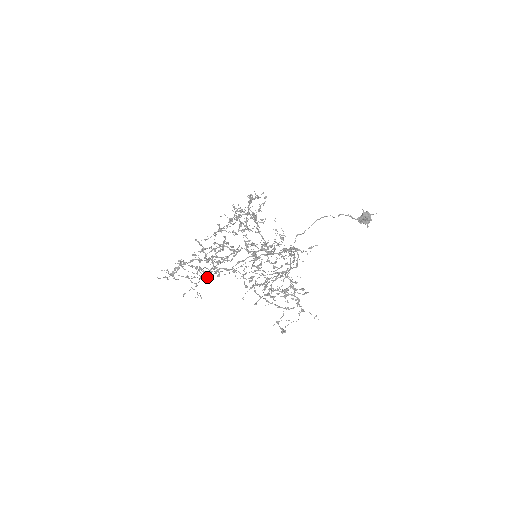
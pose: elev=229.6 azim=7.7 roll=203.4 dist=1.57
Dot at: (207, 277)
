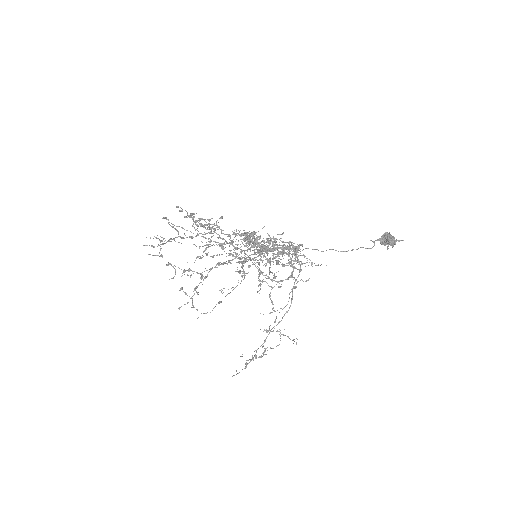
Dot at: (197, 226)
